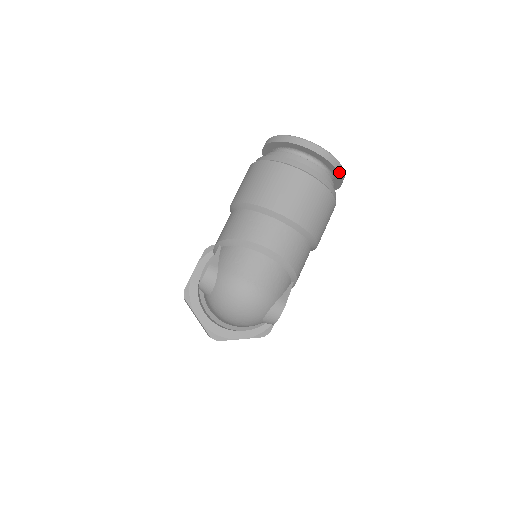
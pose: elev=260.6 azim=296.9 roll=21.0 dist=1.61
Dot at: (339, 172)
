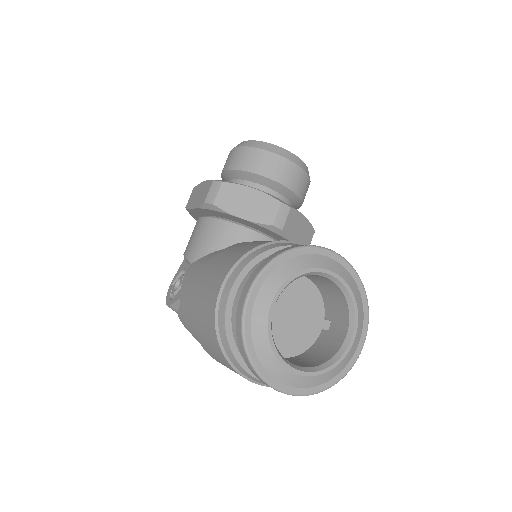
Dot at: occluded
